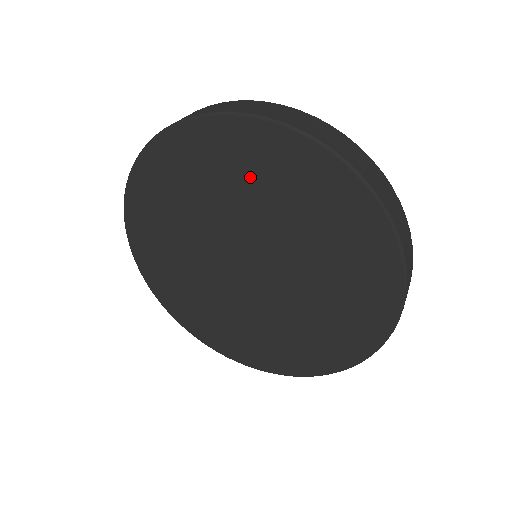
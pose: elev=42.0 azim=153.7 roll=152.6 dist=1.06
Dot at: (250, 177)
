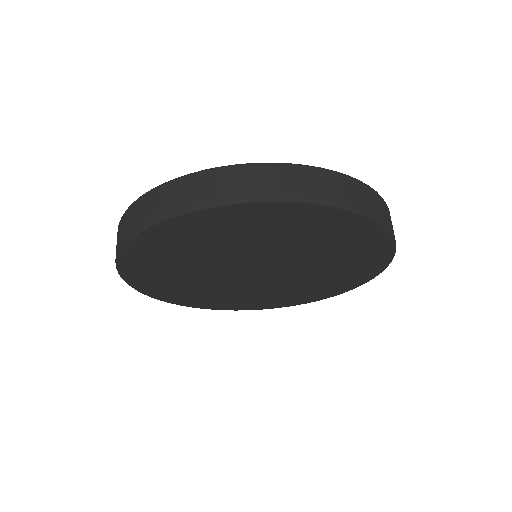
Dot at: (279, 232)
